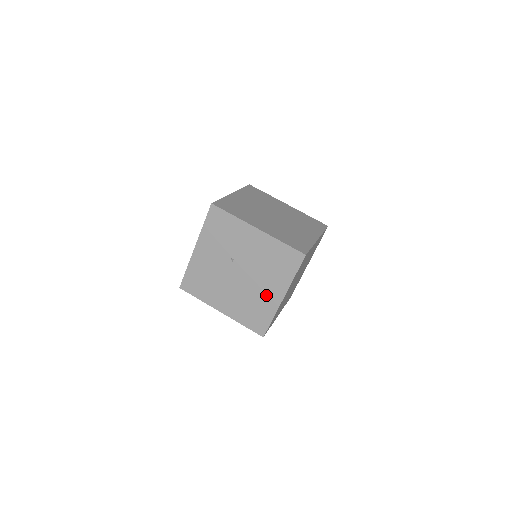
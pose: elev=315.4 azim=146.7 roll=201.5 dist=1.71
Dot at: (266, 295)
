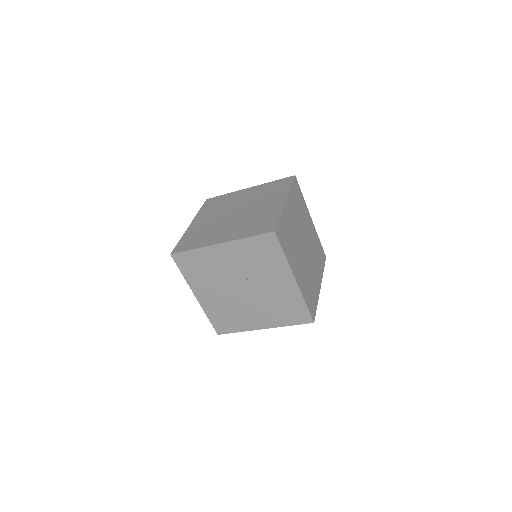
Dot at: (251, 317)
